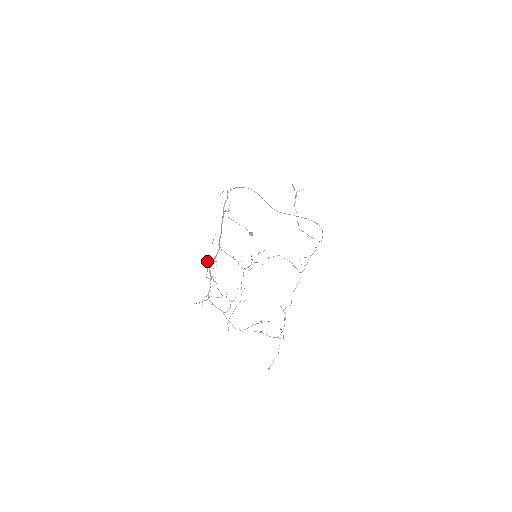
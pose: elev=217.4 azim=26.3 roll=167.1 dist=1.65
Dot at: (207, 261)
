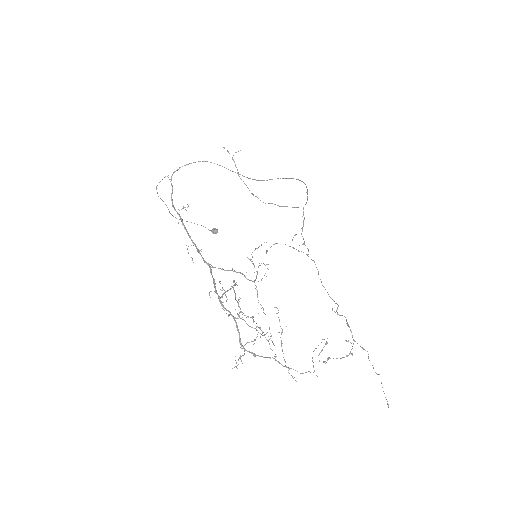
Dot at: (209, 293)
